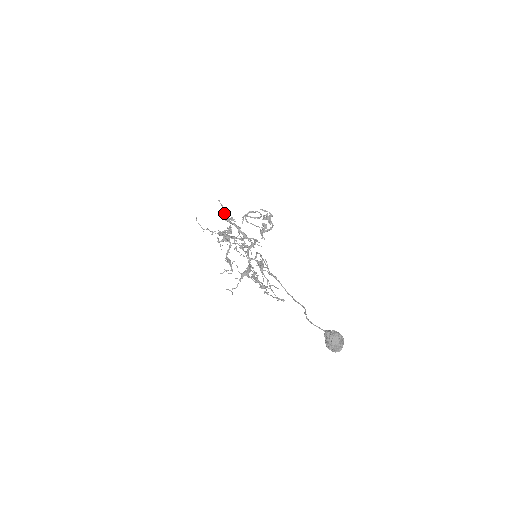
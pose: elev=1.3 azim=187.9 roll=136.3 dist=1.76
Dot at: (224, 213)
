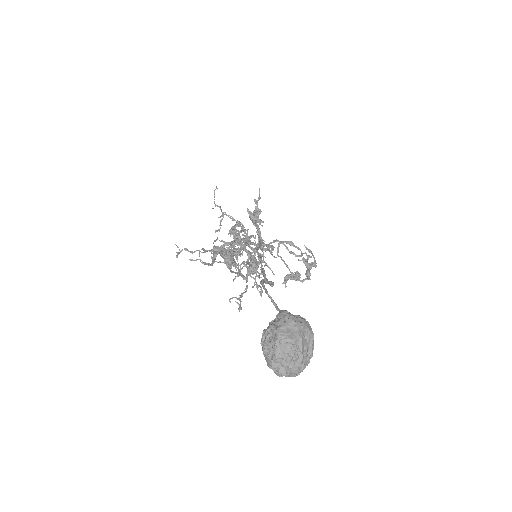
Dot at: (255, 207)
